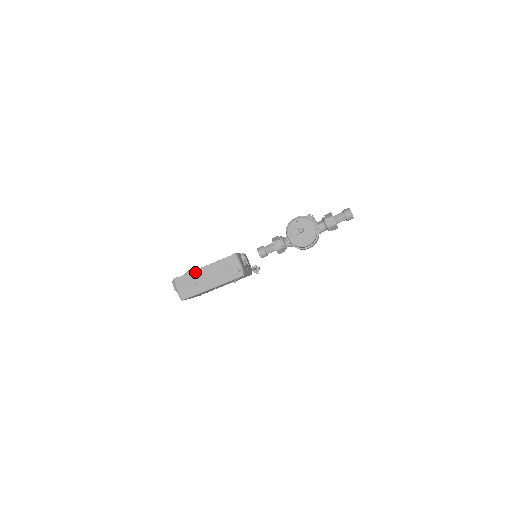
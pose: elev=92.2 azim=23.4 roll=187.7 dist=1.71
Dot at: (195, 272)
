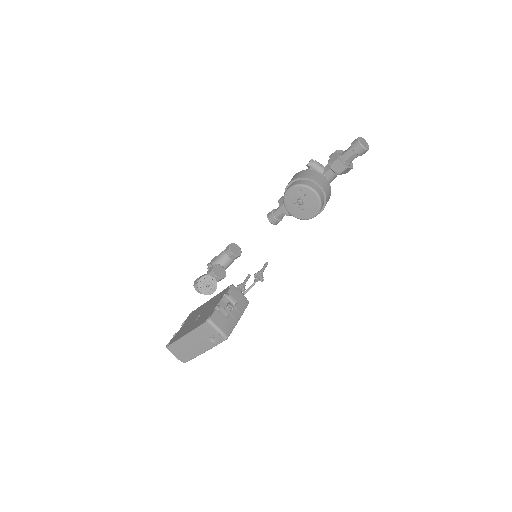
Dot at: (180, 340)
